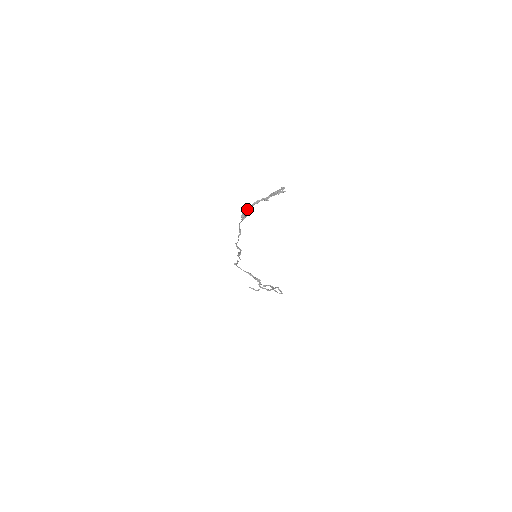
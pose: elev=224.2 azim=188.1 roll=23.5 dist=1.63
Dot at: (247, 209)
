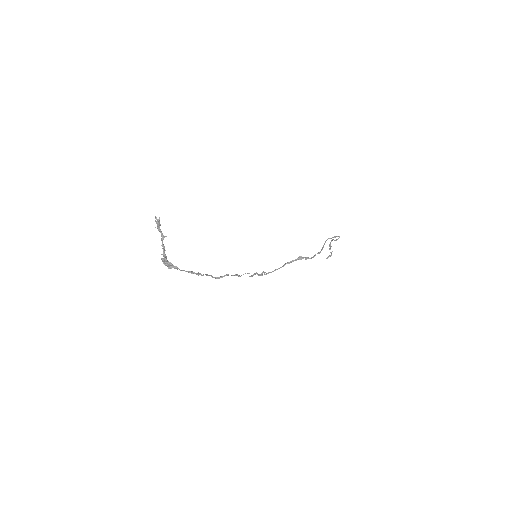
Dot at: (164, 261)
